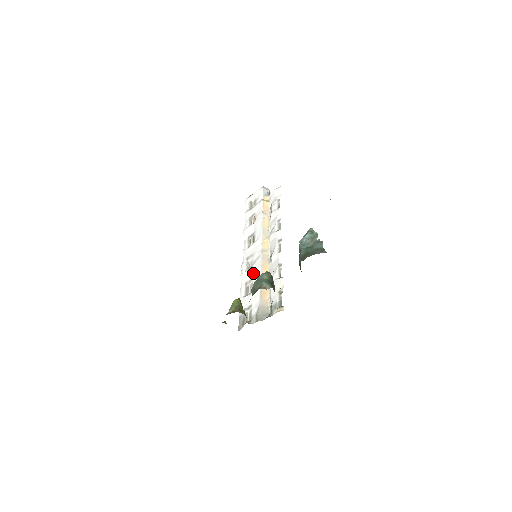
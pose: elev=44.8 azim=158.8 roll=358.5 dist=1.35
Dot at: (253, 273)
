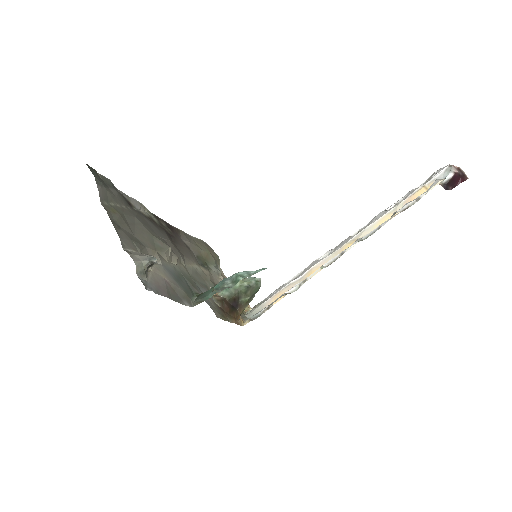
Dot at: (308, 268)
